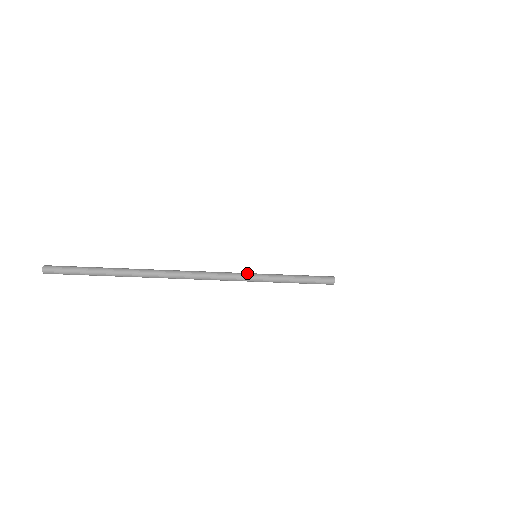
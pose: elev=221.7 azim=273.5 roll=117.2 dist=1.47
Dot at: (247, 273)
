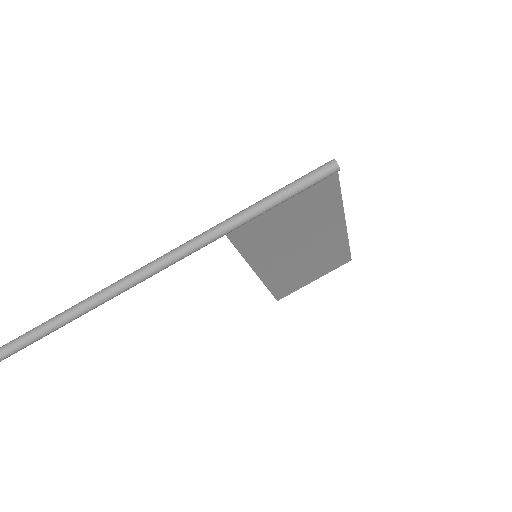
Dot at: (216, 226)
